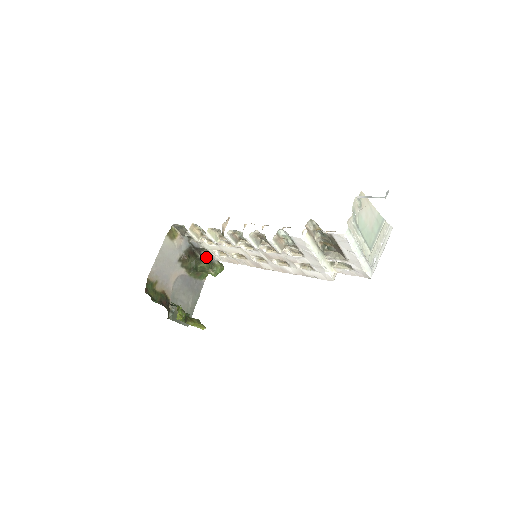
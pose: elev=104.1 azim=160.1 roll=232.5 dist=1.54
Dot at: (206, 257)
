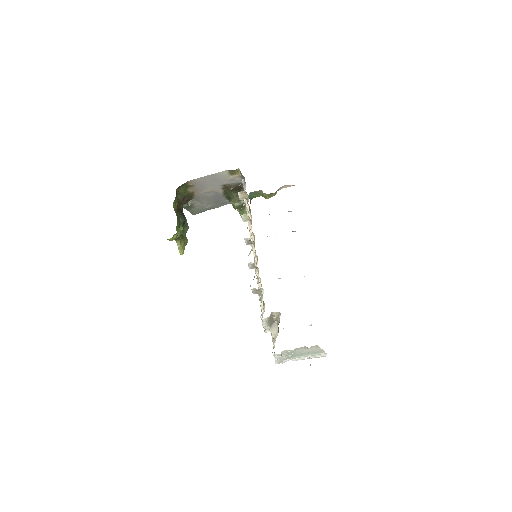
Dot at: (243, 202)
